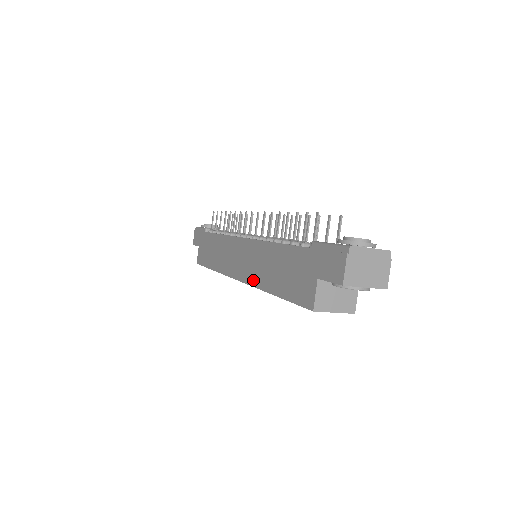
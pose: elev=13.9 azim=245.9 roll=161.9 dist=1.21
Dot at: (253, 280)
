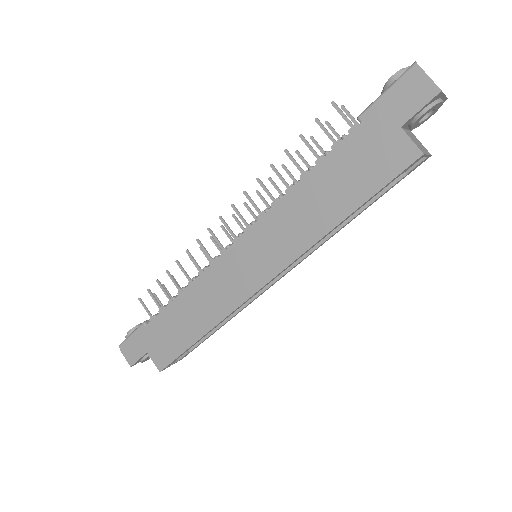
Dot at: (296, 249)
